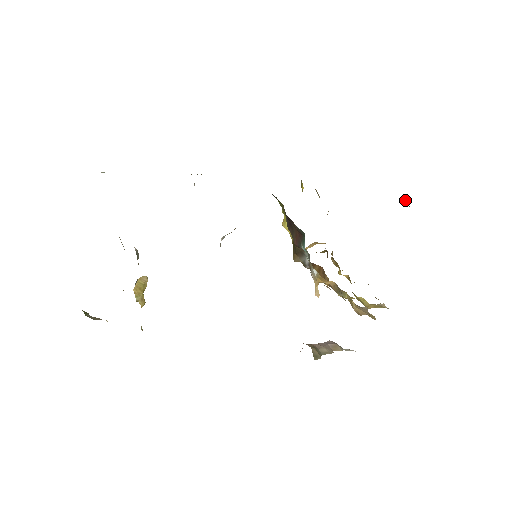
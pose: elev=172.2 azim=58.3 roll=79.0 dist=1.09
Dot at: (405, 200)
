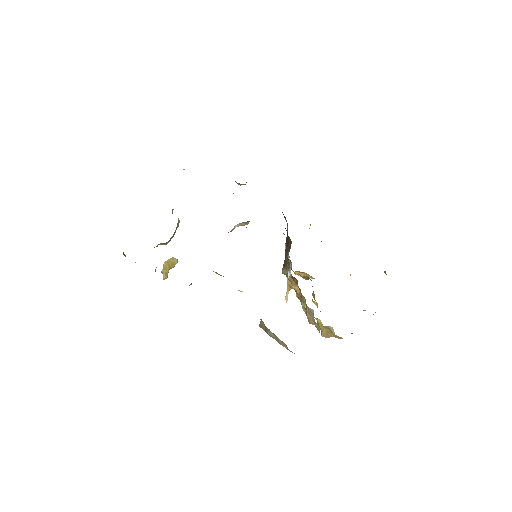
Dot at: occluded
